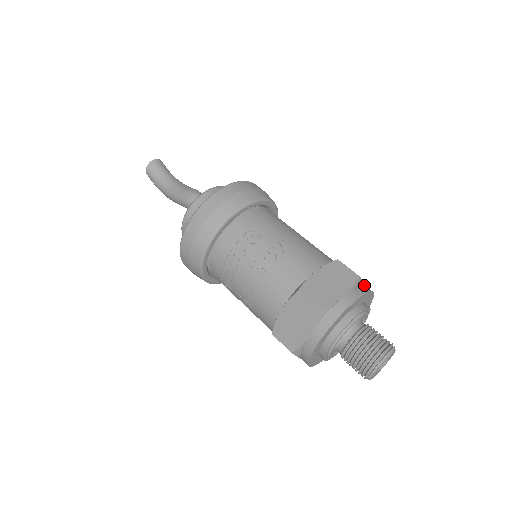
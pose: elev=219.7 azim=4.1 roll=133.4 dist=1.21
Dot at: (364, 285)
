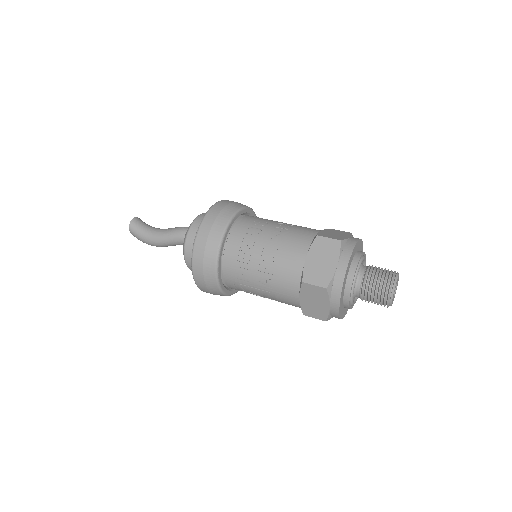
Dot at: occluded
